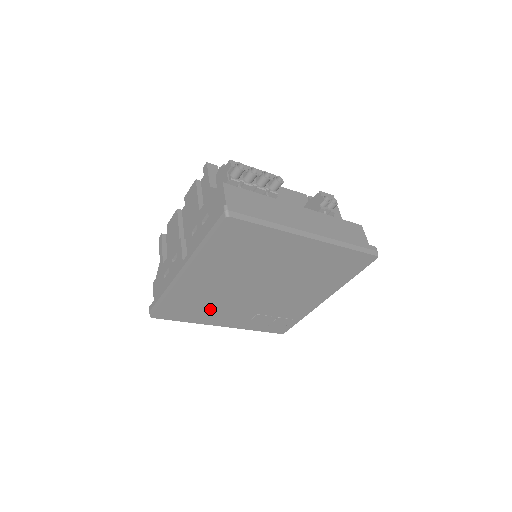
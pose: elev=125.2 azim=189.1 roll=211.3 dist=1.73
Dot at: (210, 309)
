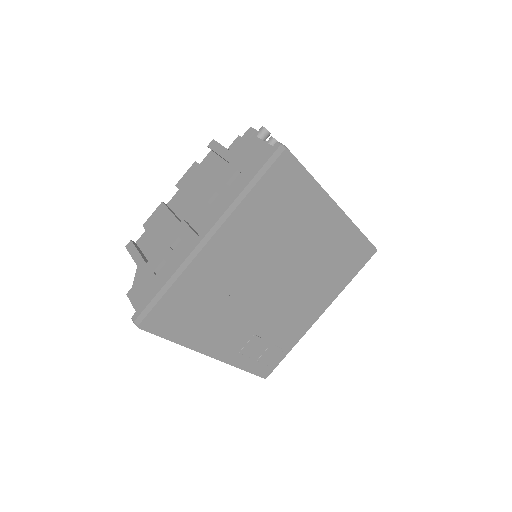
Dot at: (211, 318)
